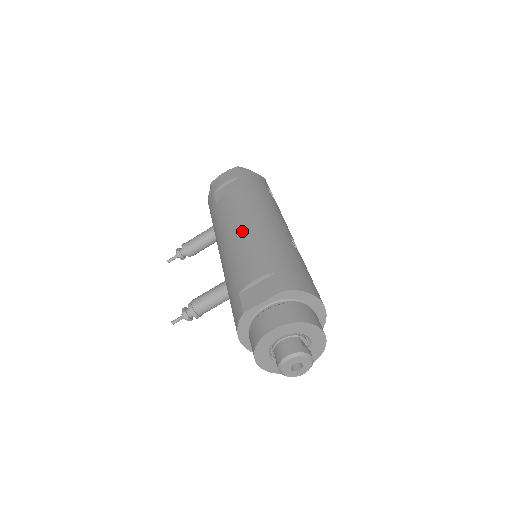
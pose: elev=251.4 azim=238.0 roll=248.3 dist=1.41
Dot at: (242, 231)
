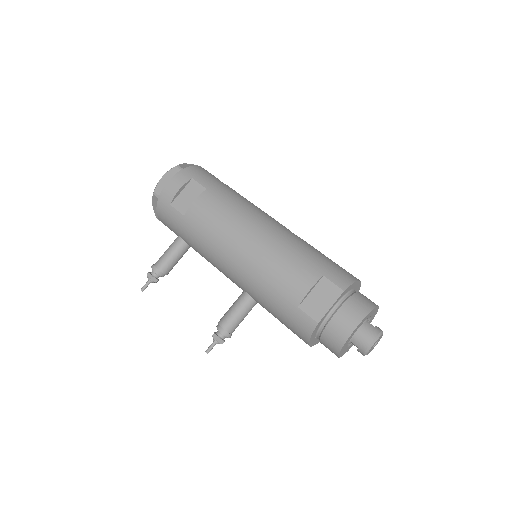
Dot at: (253, 243)
